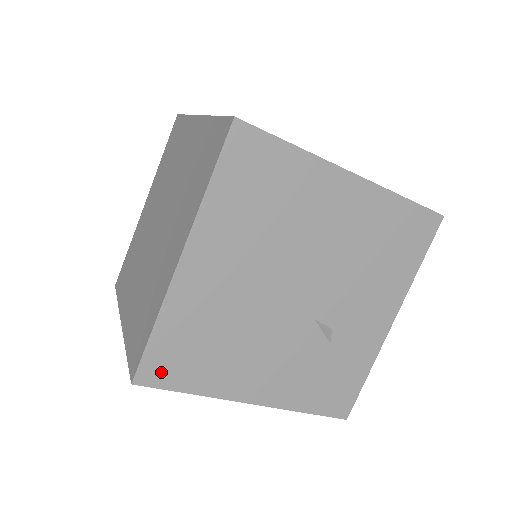
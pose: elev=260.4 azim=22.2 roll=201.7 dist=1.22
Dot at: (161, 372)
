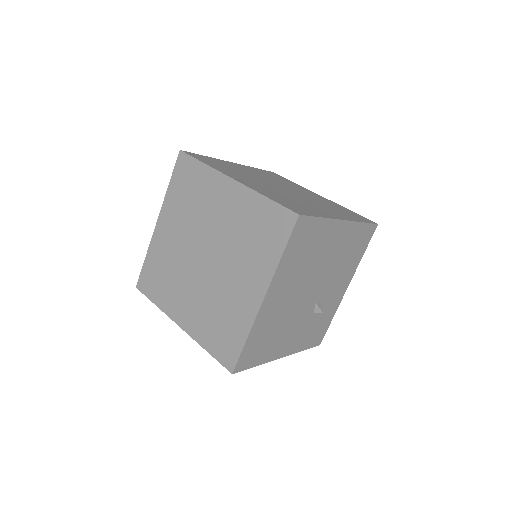
Dot at: (246, 362)
